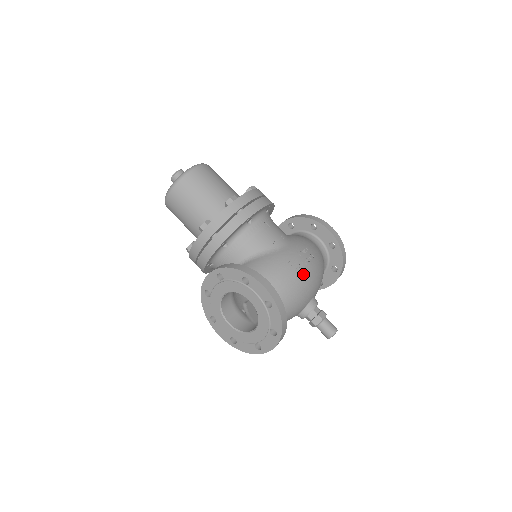
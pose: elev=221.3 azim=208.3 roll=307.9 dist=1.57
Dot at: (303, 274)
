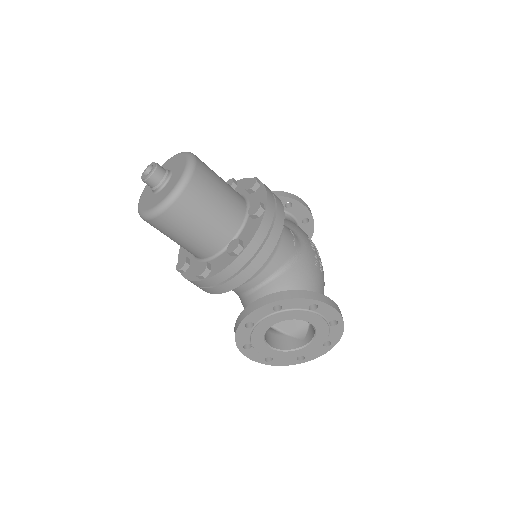
Dot at: (323, 271)
